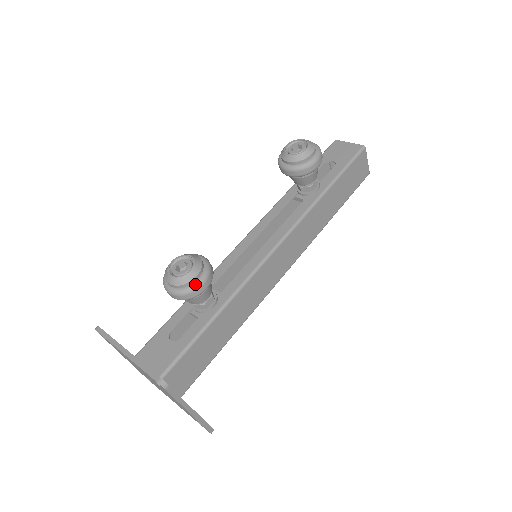
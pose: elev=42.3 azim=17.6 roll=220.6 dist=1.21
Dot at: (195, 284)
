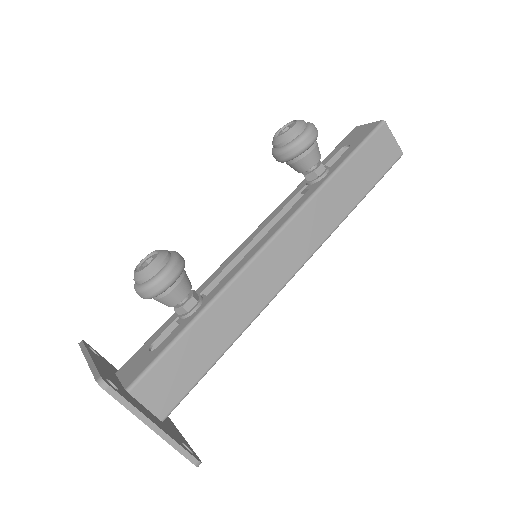
Dot at: (156, 276)
